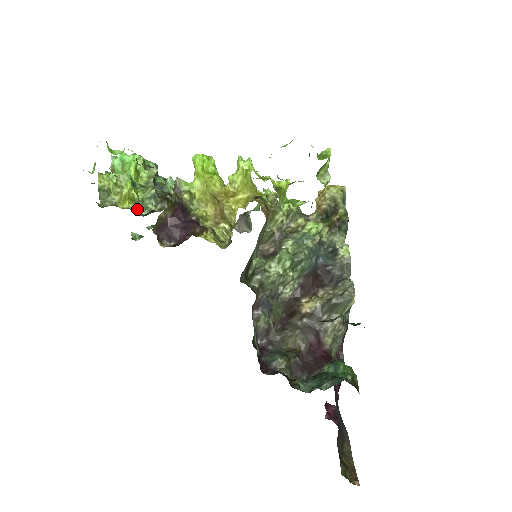
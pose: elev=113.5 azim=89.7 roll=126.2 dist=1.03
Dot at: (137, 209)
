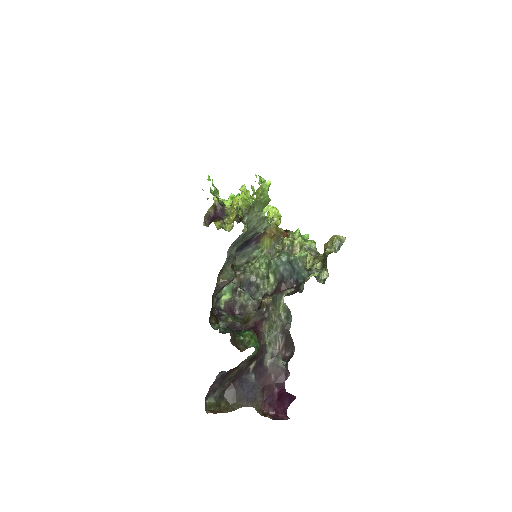
Dot at: occluded
